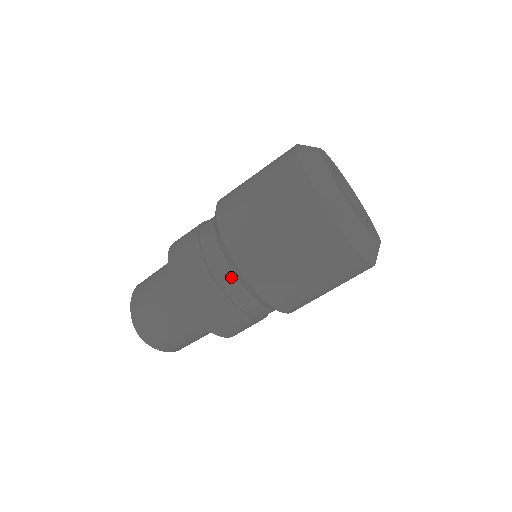
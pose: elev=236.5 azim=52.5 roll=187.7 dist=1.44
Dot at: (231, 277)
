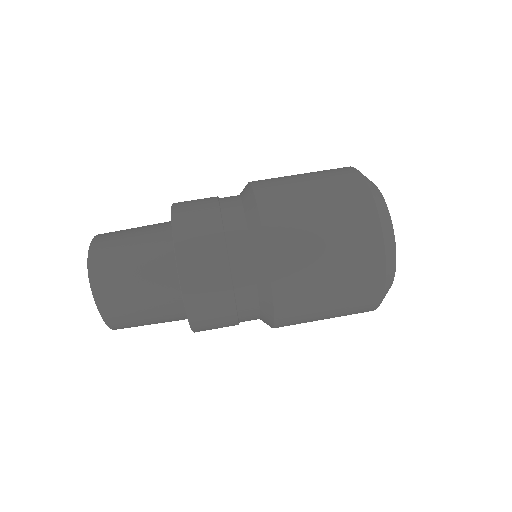
Dot at: (245, 242)
